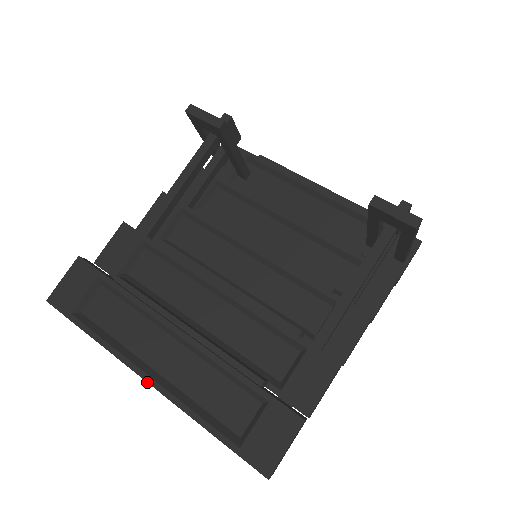
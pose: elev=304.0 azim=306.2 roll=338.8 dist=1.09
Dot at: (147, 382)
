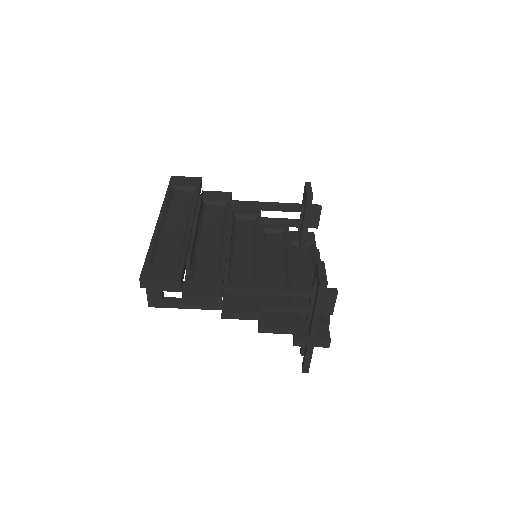
Dot at: (157, 221)
